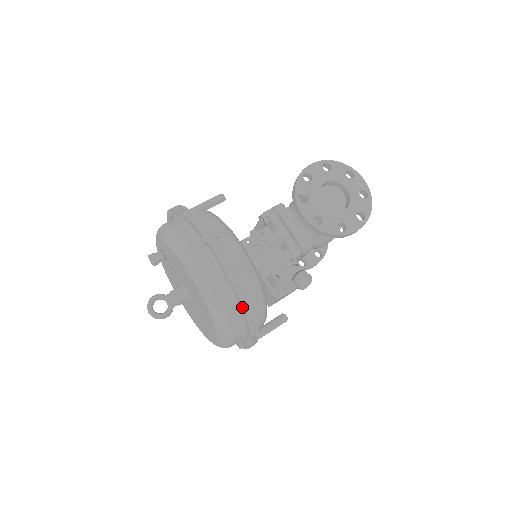
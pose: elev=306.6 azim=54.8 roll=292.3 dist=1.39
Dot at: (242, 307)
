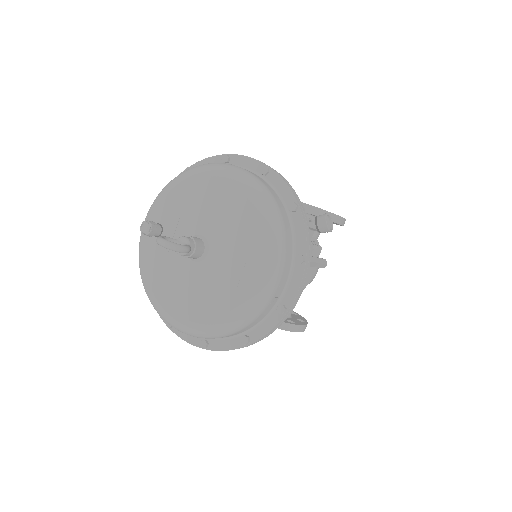
Dot at: (289, 193)
